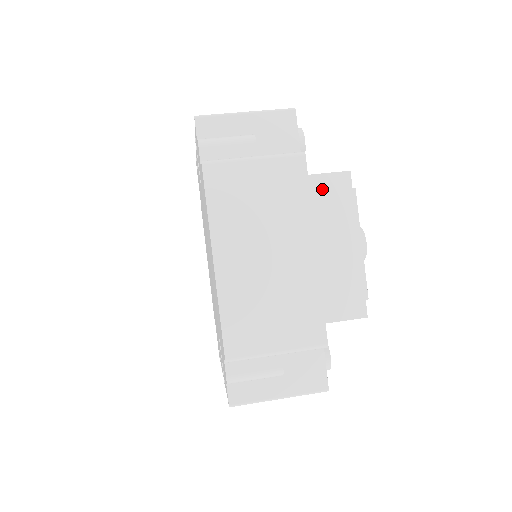
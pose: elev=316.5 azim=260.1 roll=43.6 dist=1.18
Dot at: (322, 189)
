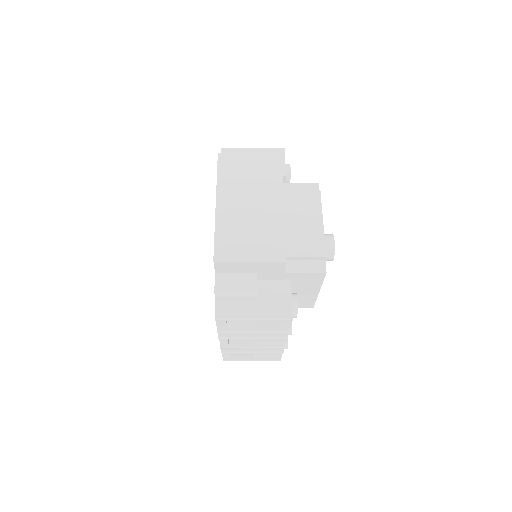
Dot at: occluded
